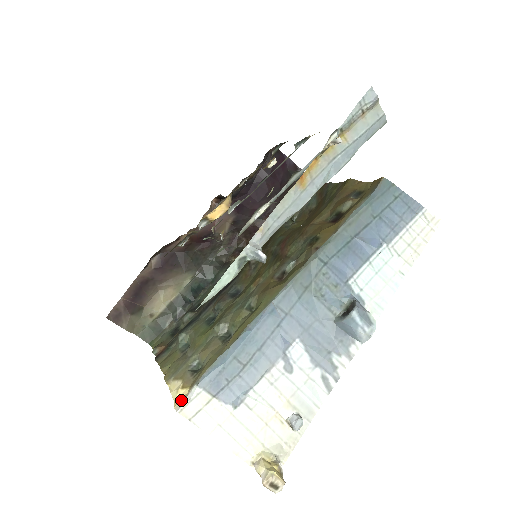
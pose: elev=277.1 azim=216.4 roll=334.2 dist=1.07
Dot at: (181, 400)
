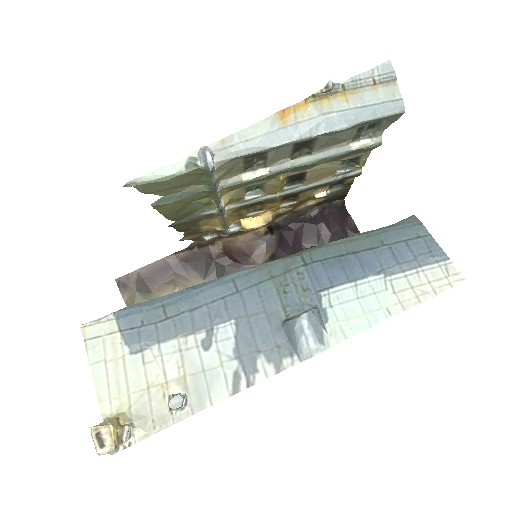
Dot at: (93, 322)
